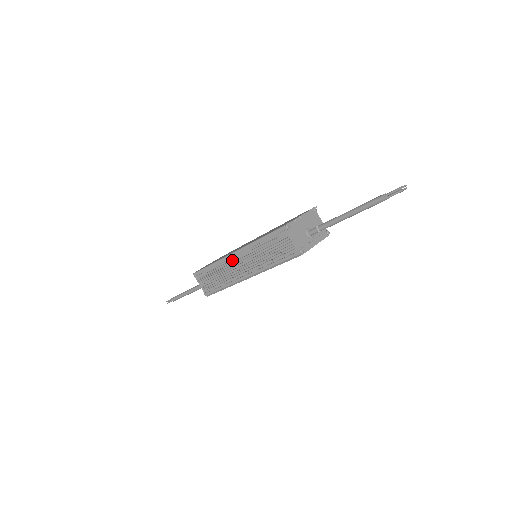
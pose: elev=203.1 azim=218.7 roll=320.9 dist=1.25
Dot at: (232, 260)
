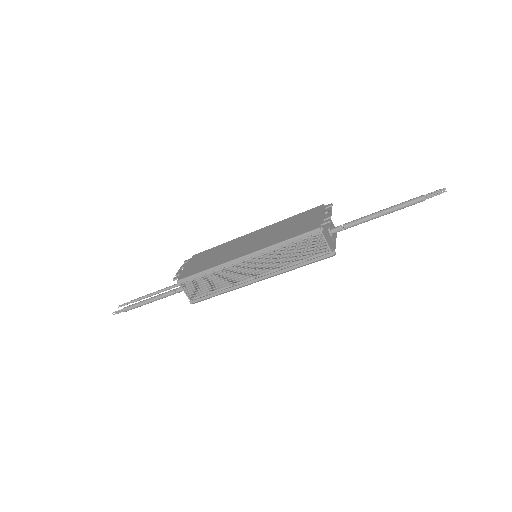
Dot at: (240, 264)
